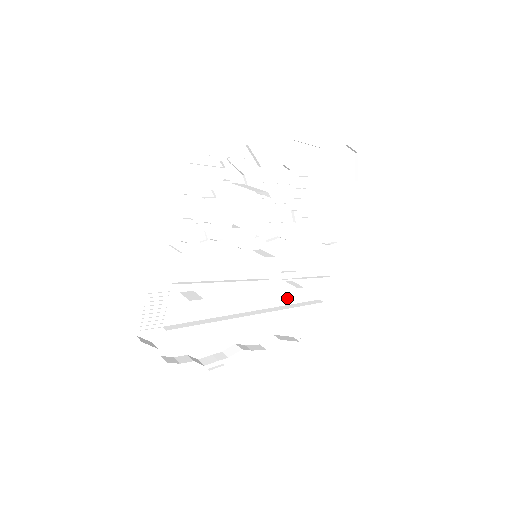
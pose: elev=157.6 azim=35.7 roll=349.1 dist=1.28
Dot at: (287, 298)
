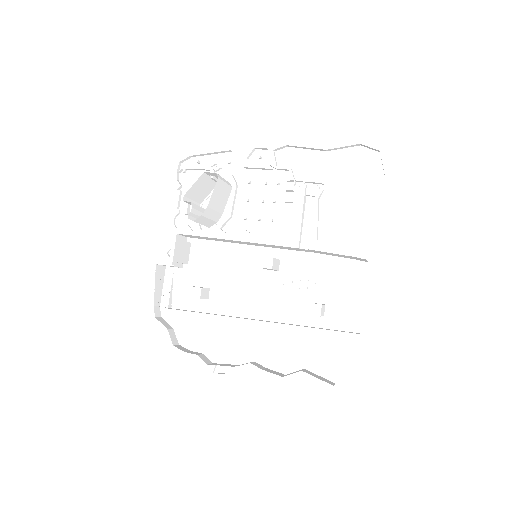
Dot at: (321, 326)
